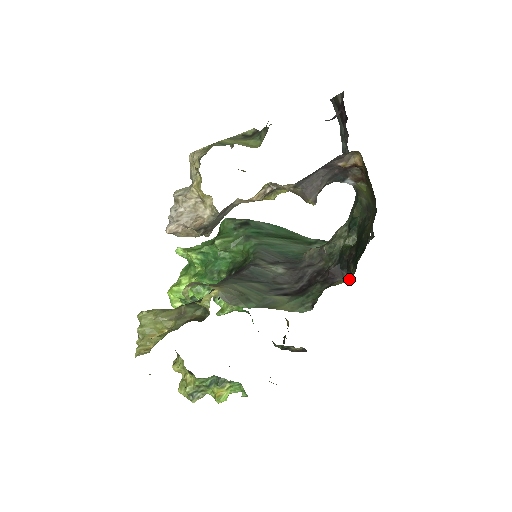
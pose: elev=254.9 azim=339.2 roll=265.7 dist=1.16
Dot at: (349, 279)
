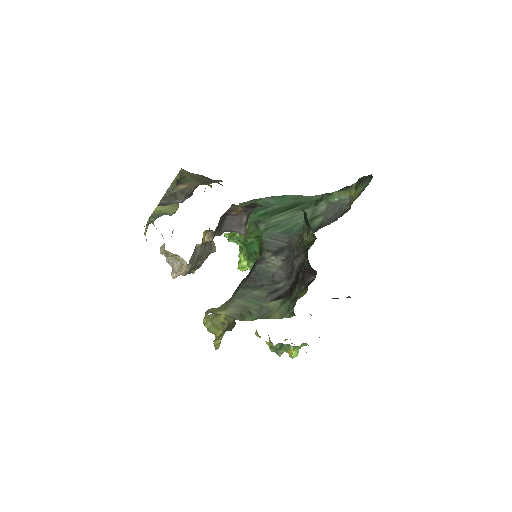
Dot at: occluded
